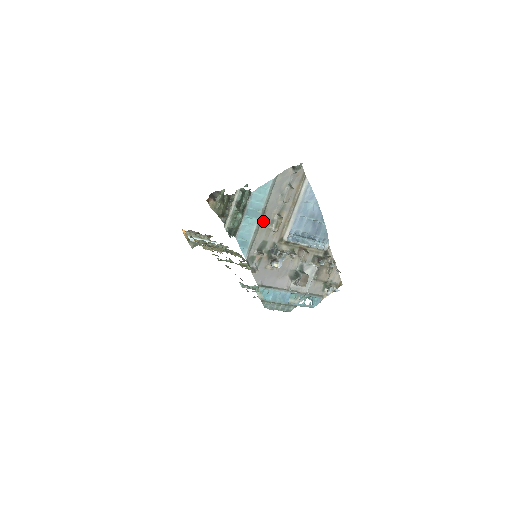
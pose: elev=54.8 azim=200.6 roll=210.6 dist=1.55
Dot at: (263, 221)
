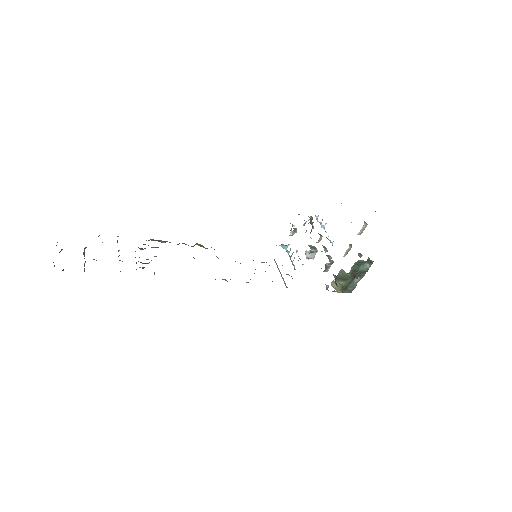
Dot at: occluded
